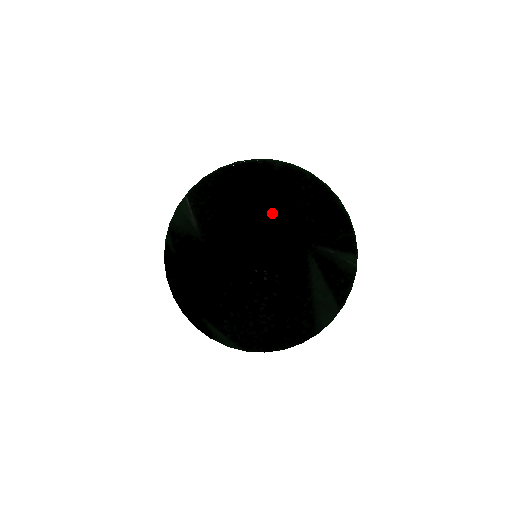
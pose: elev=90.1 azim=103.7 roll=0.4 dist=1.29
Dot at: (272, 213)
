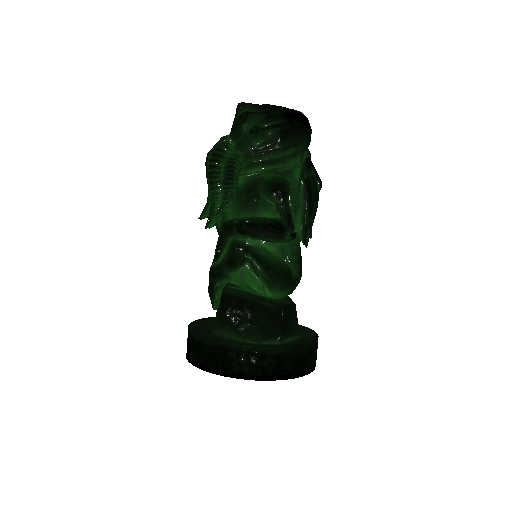
Dot at: occluded
